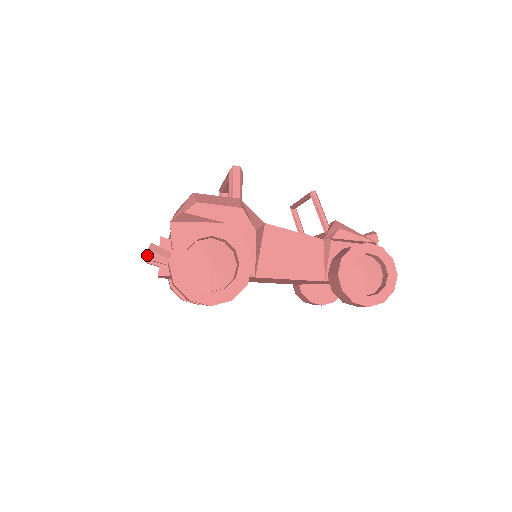
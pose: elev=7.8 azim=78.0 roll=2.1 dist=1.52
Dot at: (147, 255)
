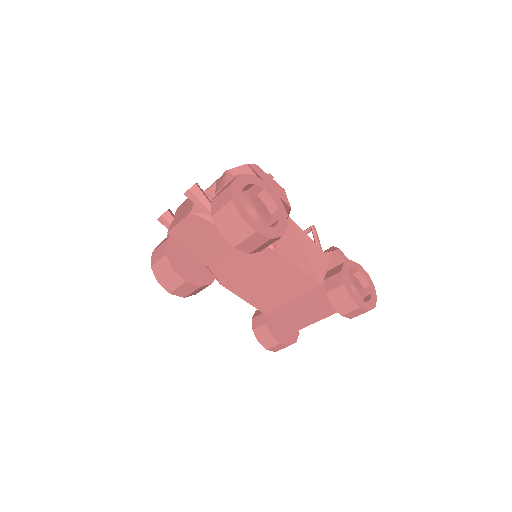
Dot at: (192, 188)
